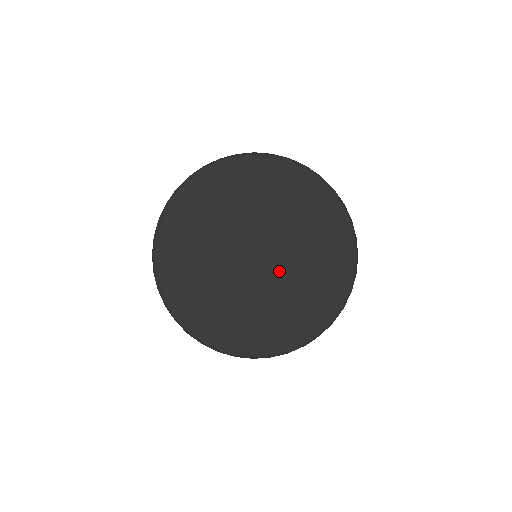
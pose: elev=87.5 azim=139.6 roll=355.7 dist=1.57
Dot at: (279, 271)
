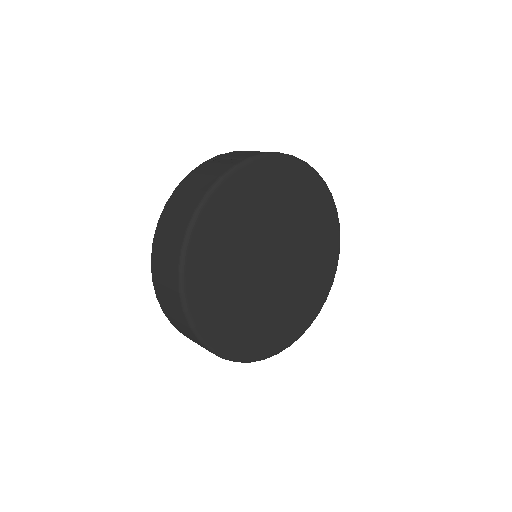
Dot at: (295, 255)
